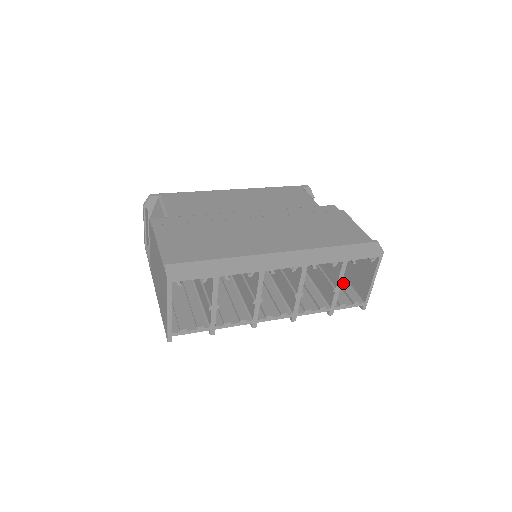
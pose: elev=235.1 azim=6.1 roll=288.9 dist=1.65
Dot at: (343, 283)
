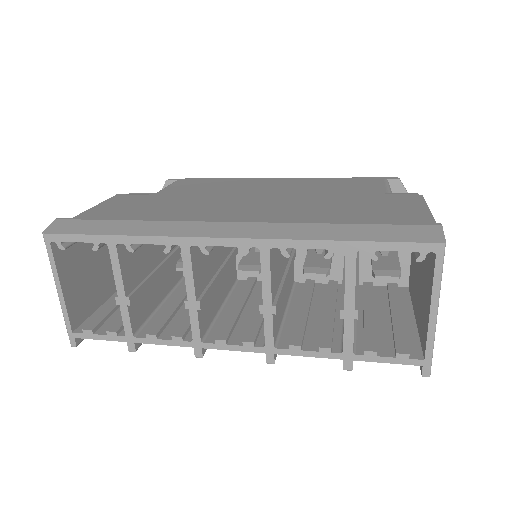
Dot at: (399, 321)
